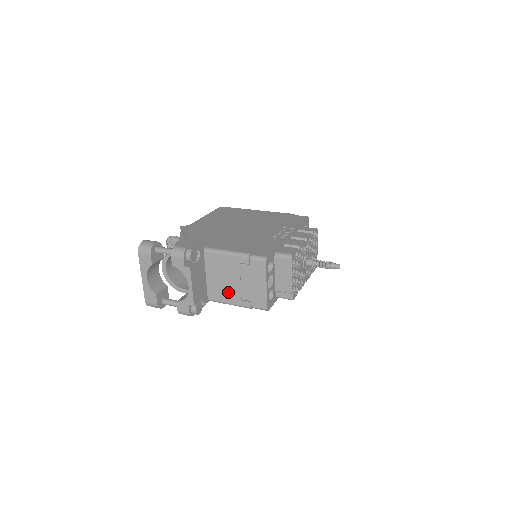
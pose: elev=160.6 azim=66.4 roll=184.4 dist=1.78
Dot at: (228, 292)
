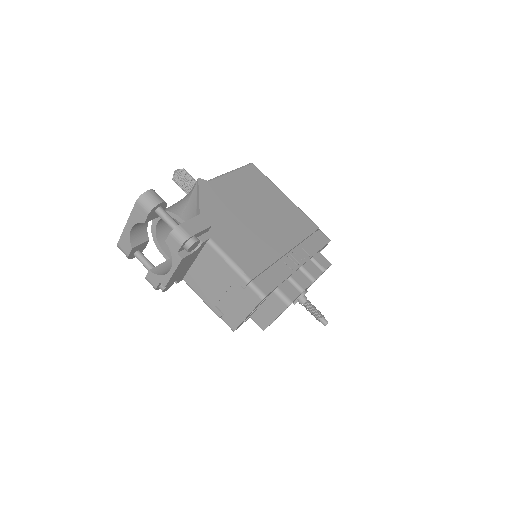
Dot at: (207, 290)
